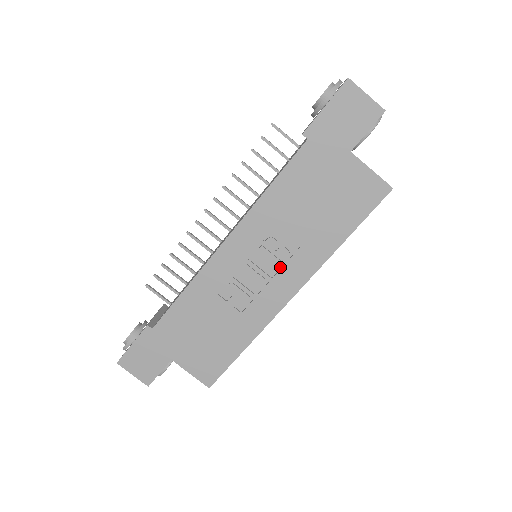
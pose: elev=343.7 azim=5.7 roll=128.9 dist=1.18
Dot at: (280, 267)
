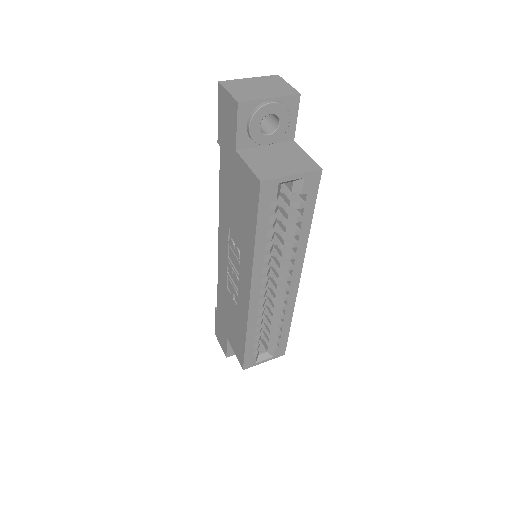
Dot at: (240, 266)
